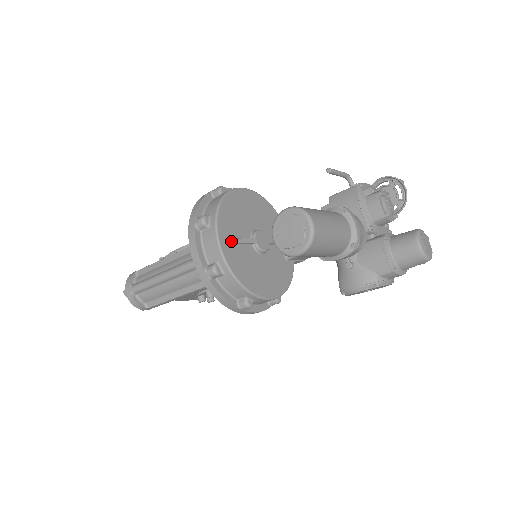
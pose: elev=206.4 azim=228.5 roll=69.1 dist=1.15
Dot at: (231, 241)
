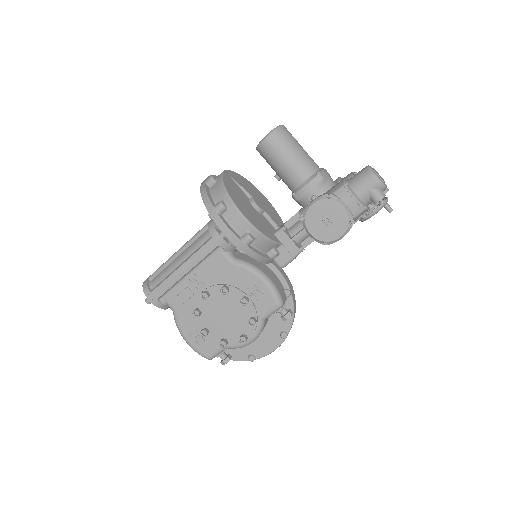
Dot at: (234, 179)
